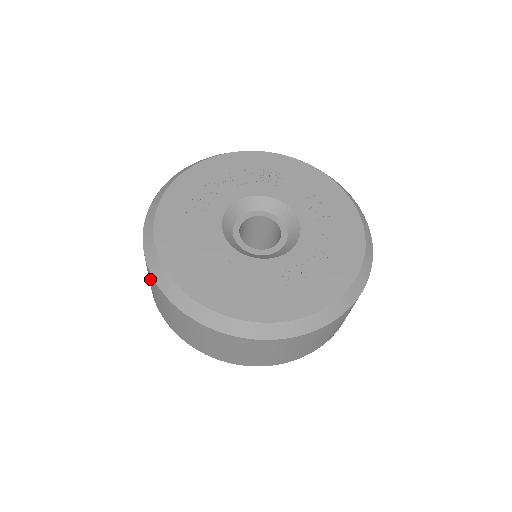
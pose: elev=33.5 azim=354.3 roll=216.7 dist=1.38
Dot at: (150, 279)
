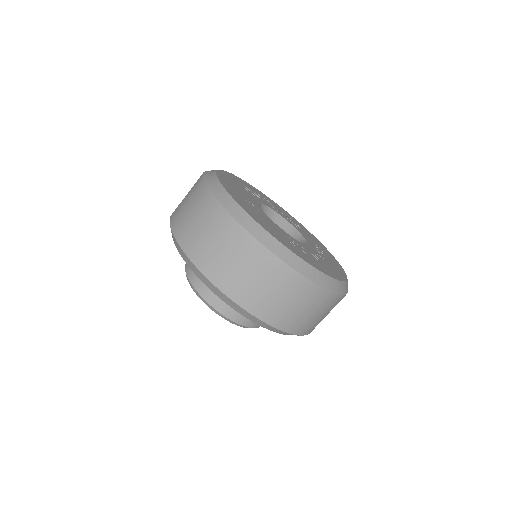
Dot at: (192, 190)
